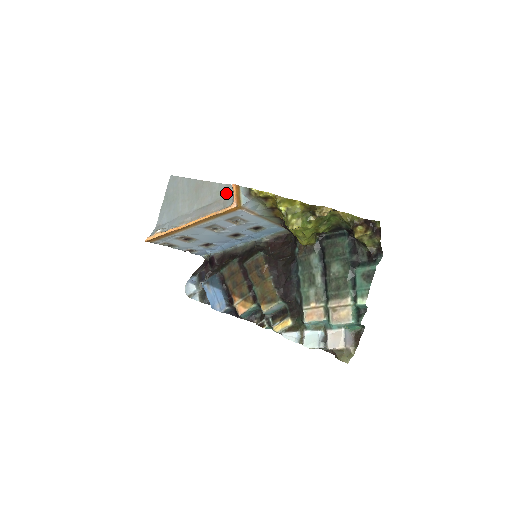
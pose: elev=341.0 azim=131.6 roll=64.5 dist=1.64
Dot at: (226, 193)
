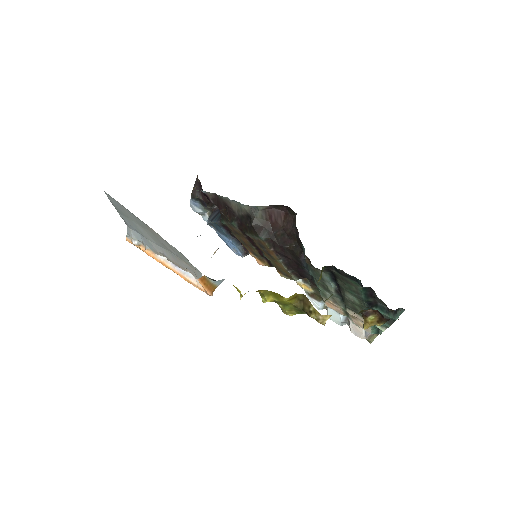
Dot at: (191, 264)
